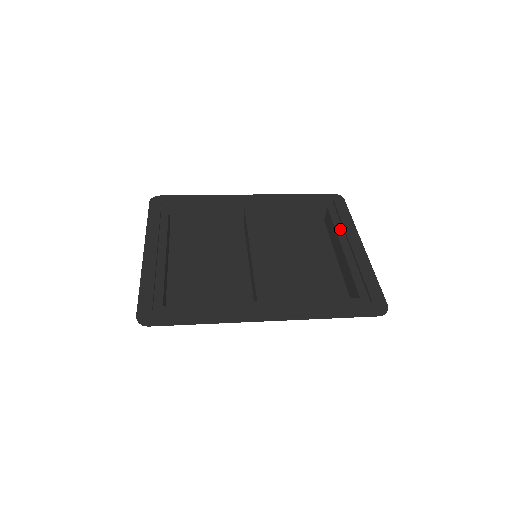
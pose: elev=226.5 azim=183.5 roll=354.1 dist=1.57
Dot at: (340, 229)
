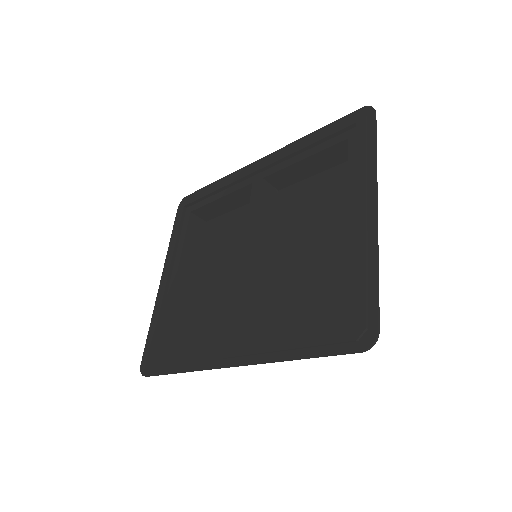
Dot at: (353, 180)
